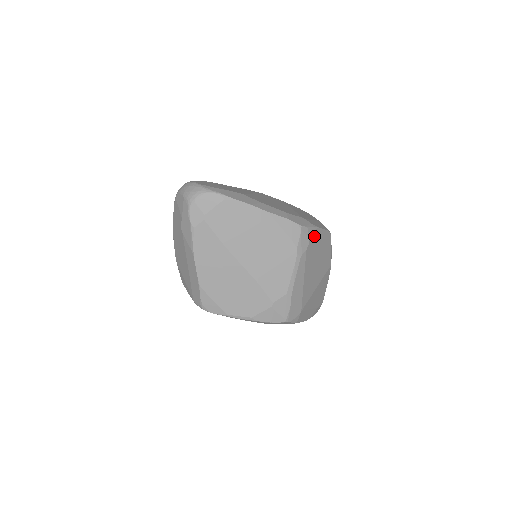
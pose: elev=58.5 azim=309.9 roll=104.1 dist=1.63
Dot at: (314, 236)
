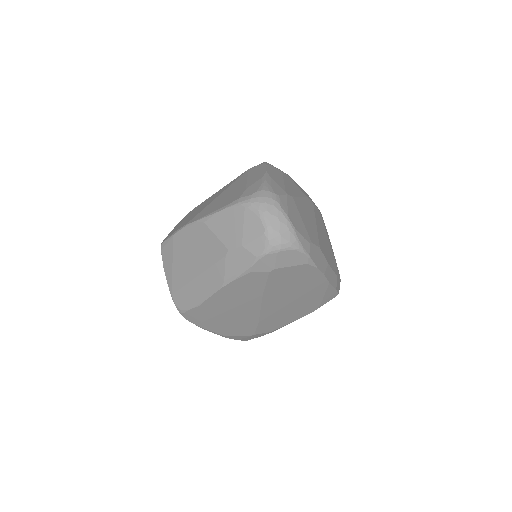
Dot at: occluded
